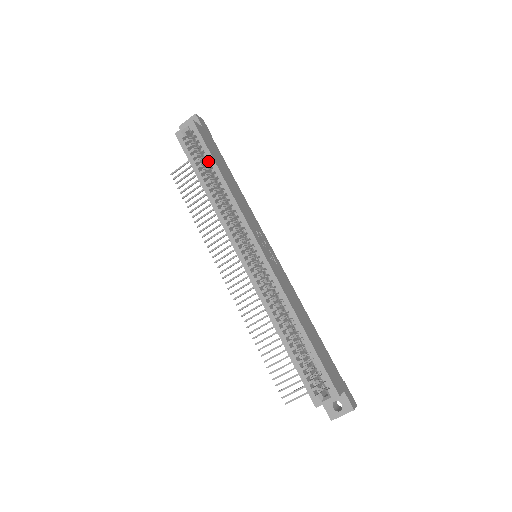
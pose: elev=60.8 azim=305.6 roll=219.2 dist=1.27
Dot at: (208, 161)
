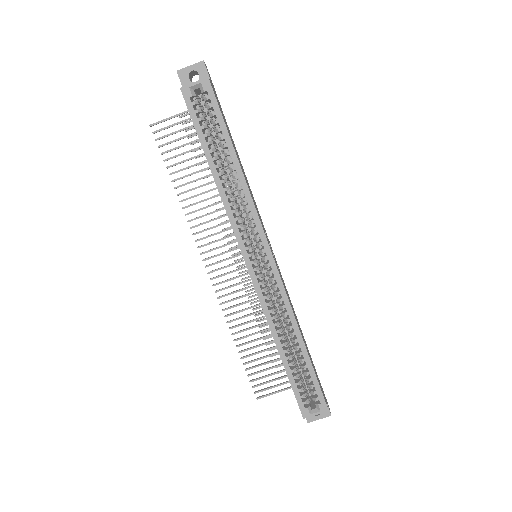
Dot at: (222, 139)
